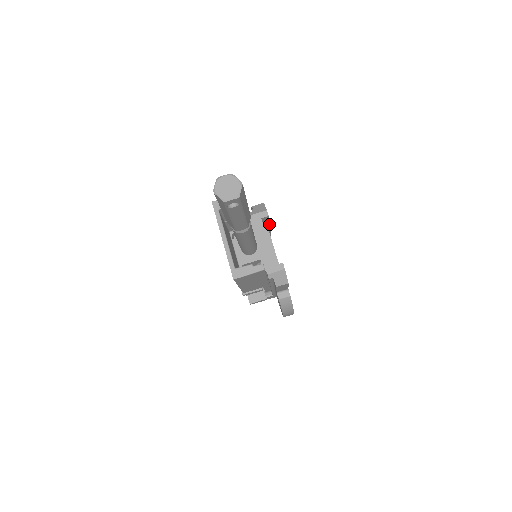
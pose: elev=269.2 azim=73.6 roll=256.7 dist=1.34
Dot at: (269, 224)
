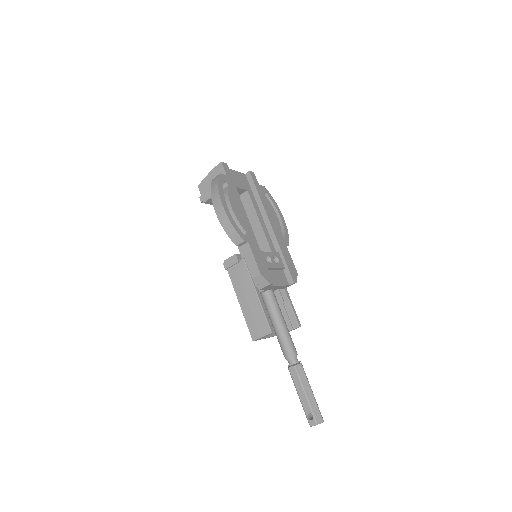
Dot at: (264, 261)
